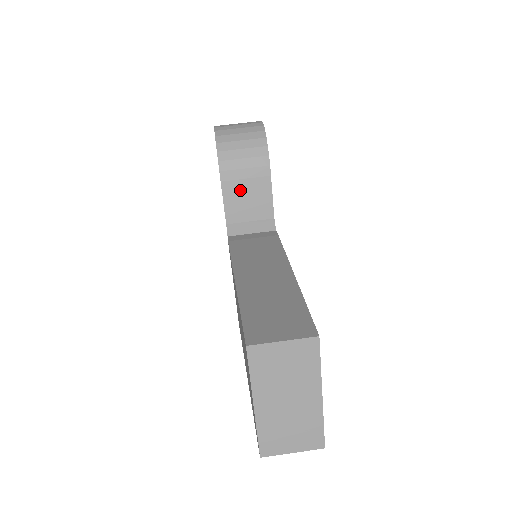
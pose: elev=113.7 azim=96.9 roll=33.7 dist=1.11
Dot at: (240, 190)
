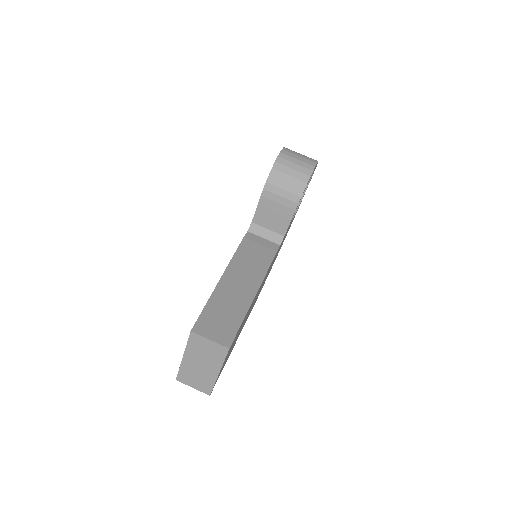
Dot at: (271, 207)
